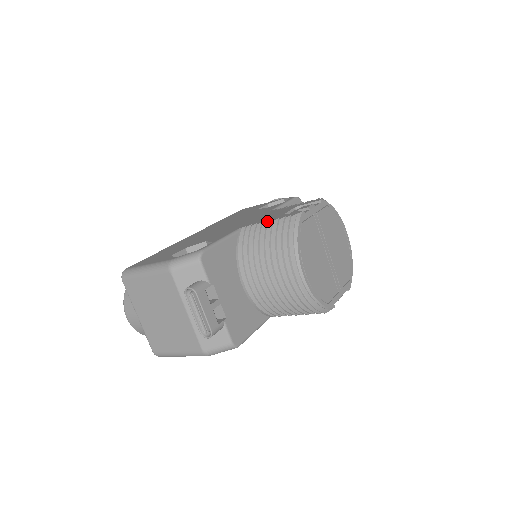
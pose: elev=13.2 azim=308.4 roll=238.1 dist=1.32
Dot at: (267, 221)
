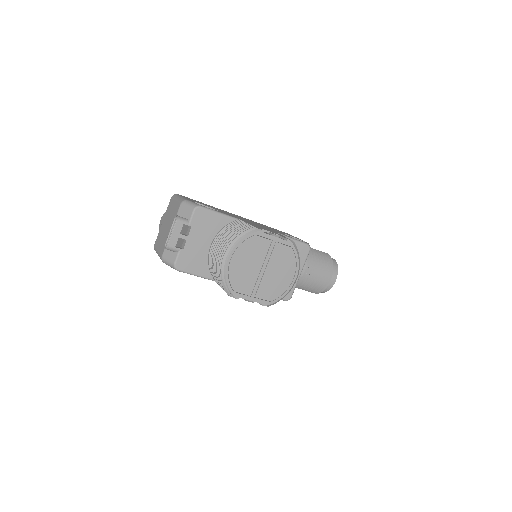
Dot at: (248, 223)
